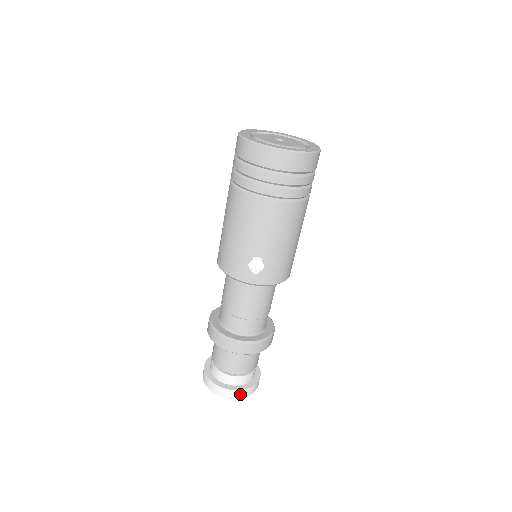
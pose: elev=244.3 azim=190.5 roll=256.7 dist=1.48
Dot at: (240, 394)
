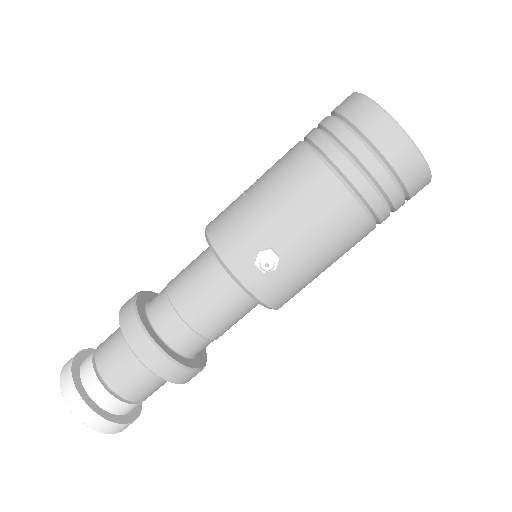
Dot at: (100, 424)
